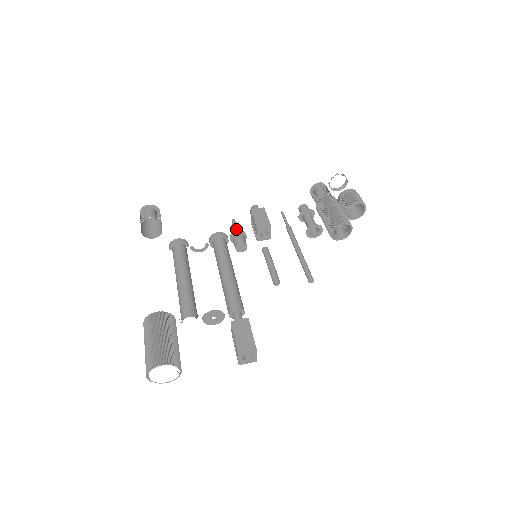
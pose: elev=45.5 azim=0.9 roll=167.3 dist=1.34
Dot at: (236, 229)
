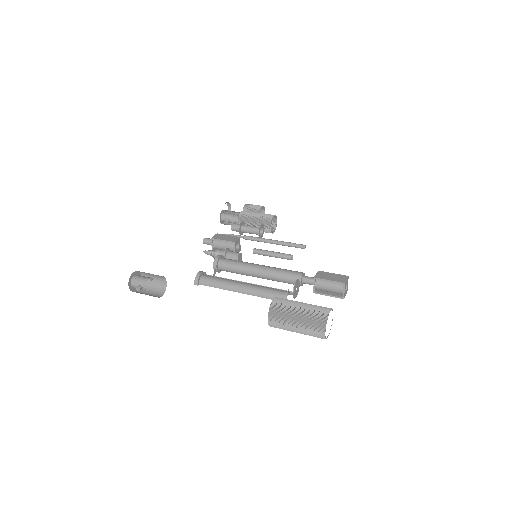
Dot at: (214, 256)
